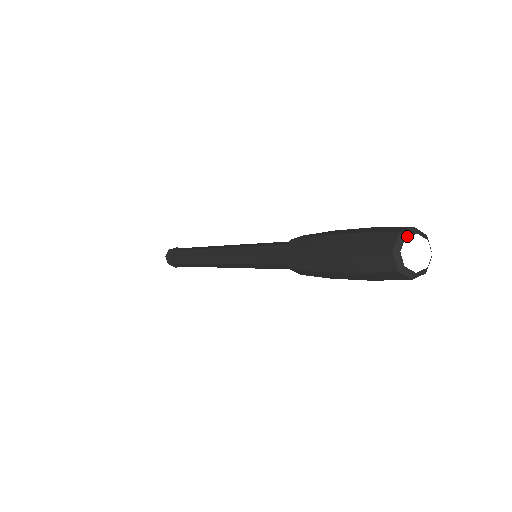
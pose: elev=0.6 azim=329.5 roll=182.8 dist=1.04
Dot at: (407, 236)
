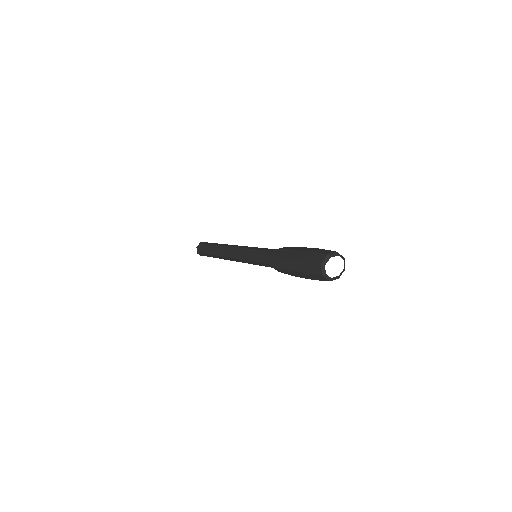
Dot at: occluded
